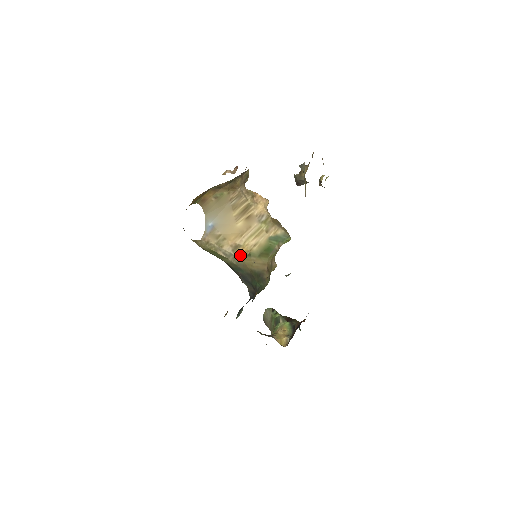
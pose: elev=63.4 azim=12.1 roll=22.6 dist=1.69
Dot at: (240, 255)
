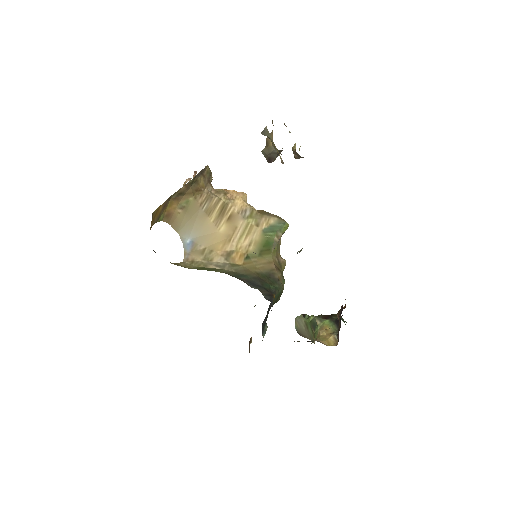
Dot at: (236, 261)
